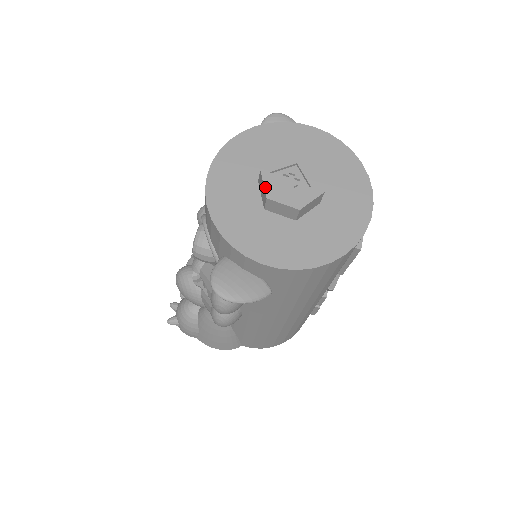
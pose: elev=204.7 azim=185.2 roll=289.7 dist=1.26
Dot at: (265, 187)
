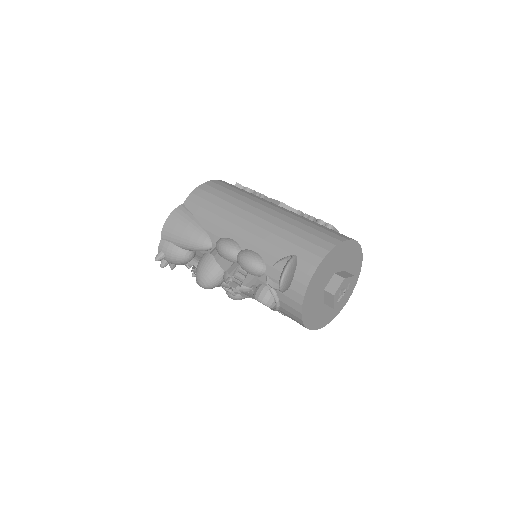
Dot at: (340, 306)
